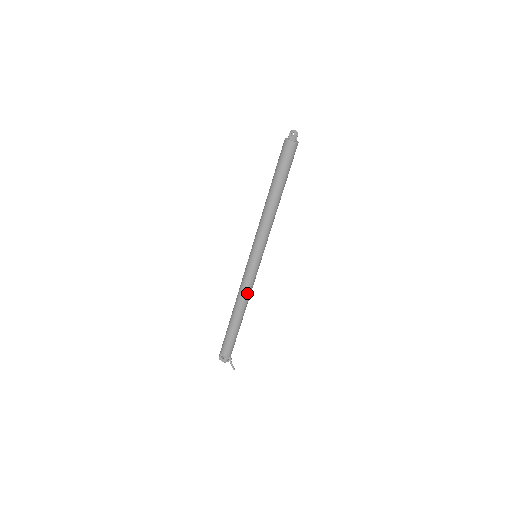
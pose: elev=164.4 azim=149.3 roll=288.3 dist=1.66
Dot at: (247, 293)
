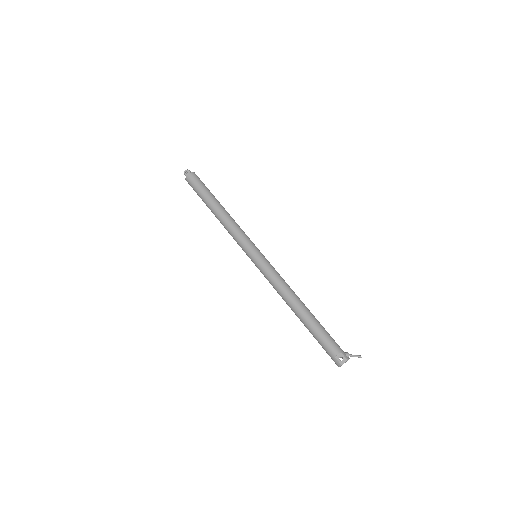
Dot at: (284, 283)
